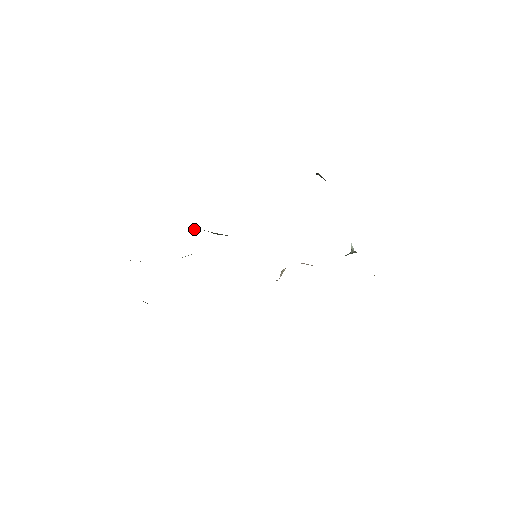
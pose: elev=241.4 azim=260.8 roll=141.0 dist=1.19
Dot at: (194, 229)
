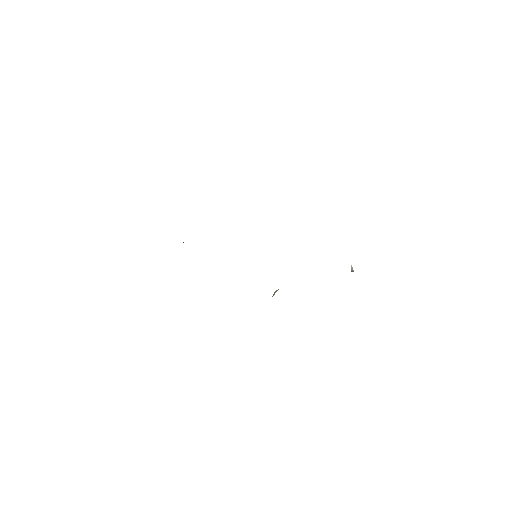
Dot at: occluded
